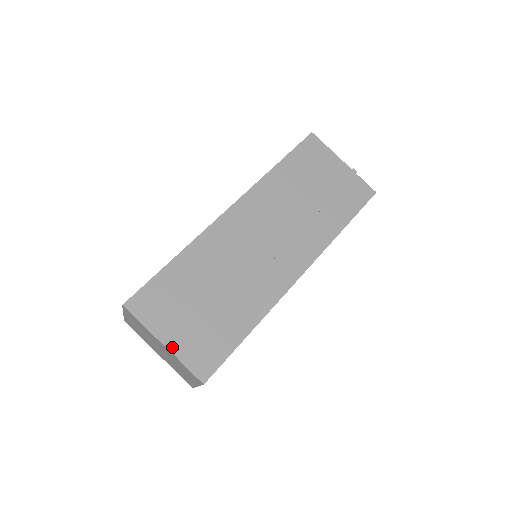
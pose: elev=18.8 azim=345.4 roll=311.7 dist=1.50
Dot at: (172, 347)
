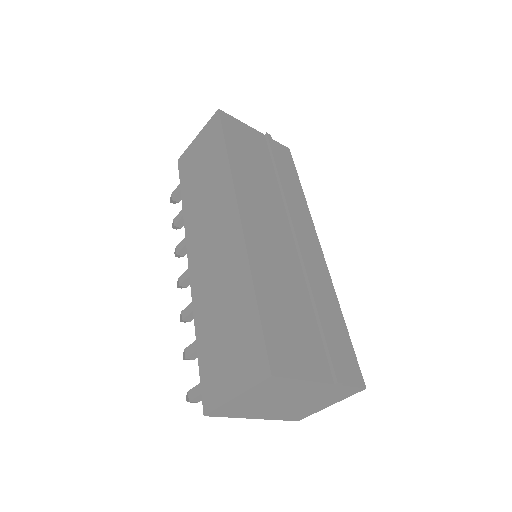
Dot at: (329, 378)
